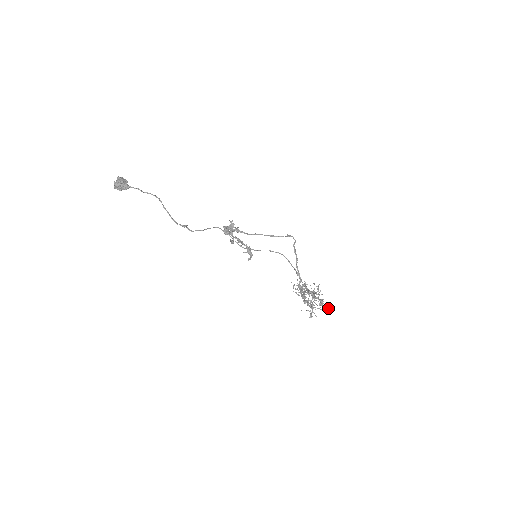
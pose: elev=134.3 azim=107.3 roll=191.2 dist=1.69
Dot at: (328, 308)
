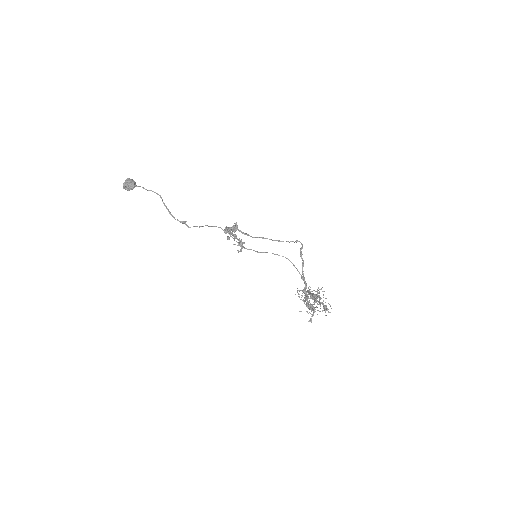
Dot at: (327, 310)
